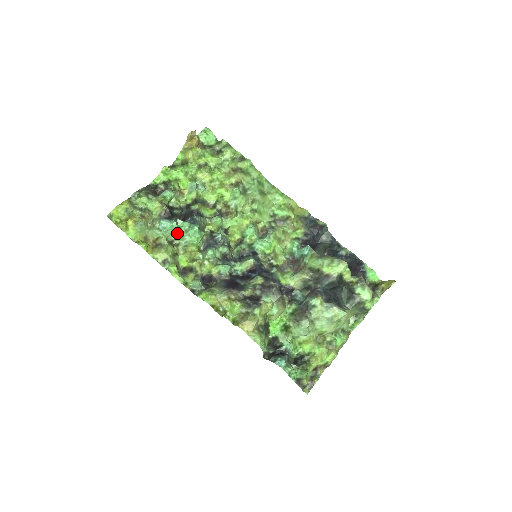
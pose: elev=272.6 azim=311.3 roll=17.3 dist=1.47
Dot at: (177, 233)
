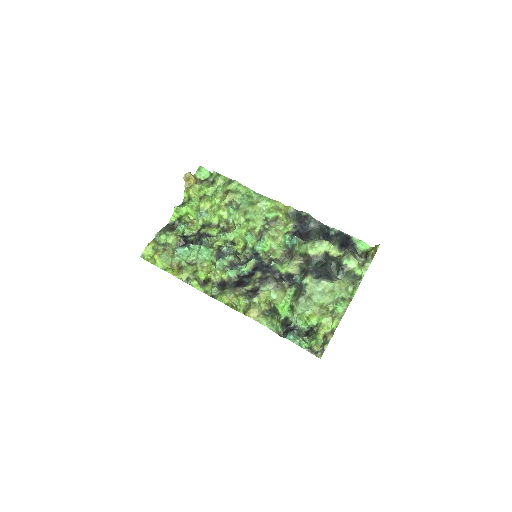
Dot at: (193, 255)
